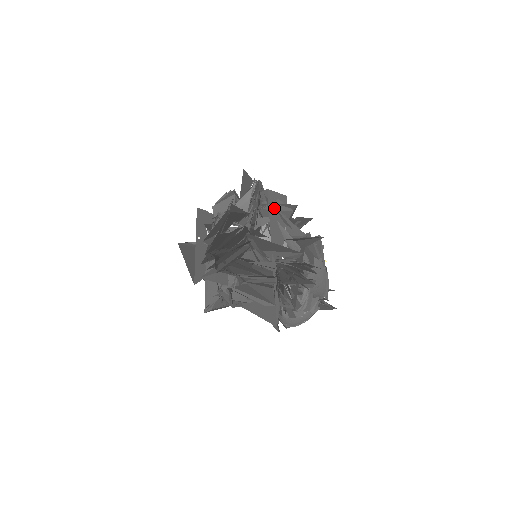
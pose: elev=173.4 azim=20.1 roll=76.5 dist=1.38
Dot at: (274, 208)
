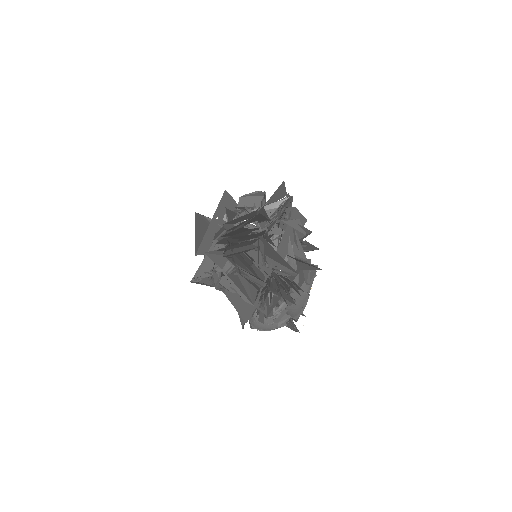
Dot at: (292, 225)
